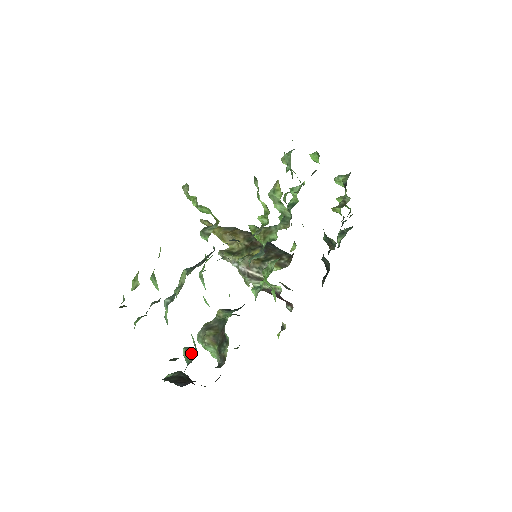
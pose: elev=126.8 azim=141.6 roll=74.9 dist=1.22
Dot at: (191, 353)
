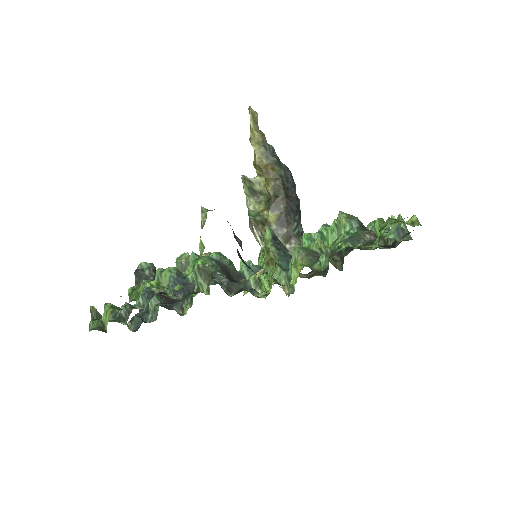
Dot at: (154, 310)
